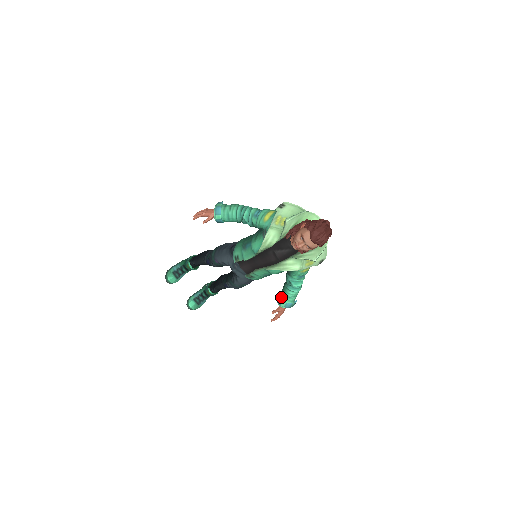
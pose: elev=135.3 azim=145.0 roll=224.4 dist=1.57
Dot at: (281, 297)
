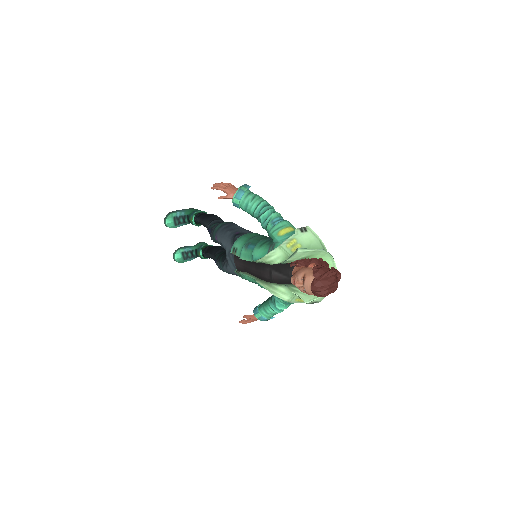
Dot at: (260, 308)
